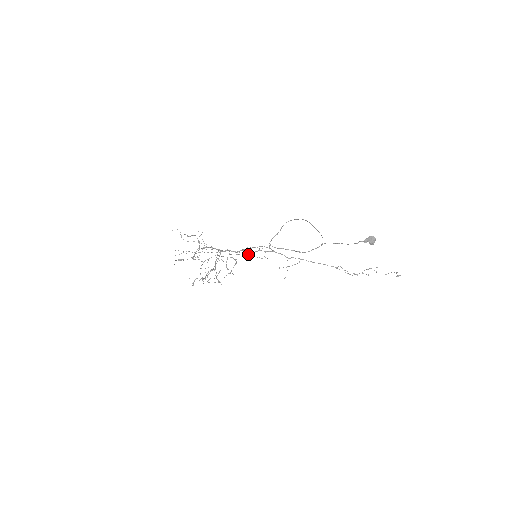
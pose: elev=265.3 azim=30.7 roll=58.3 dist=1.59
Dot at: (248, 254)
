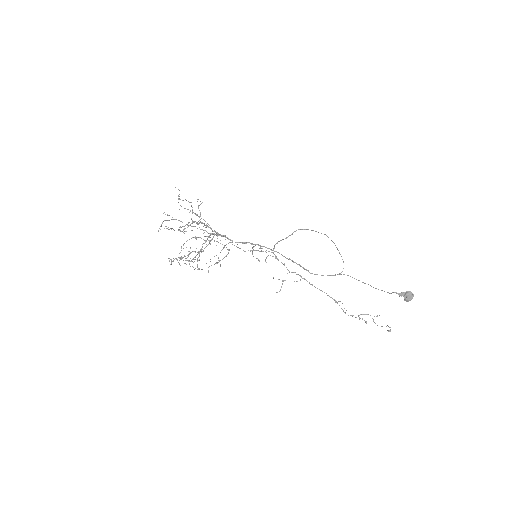
Dot at: (248, 250)
